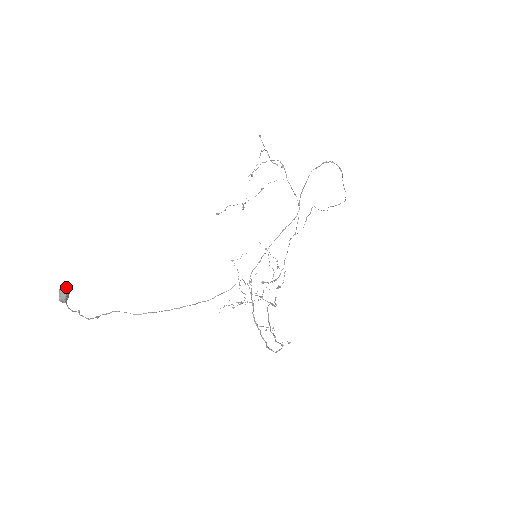
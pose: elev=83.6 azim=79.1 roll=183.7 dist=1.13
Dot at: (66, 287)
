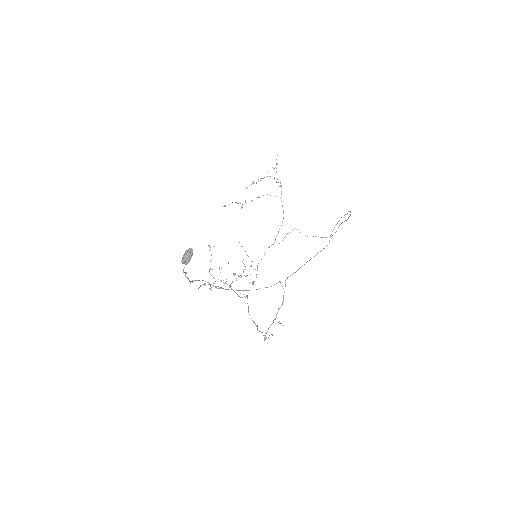
Dot at: occluded
